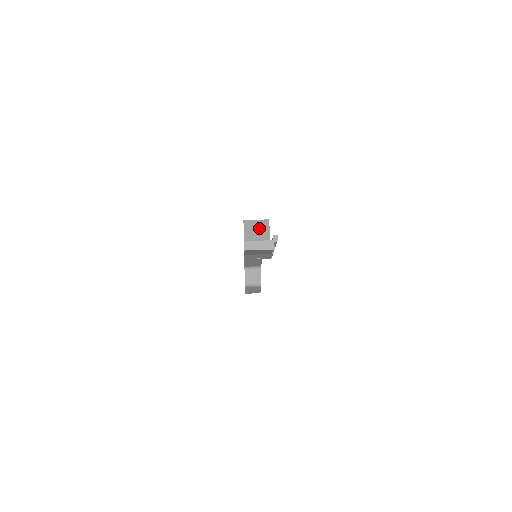
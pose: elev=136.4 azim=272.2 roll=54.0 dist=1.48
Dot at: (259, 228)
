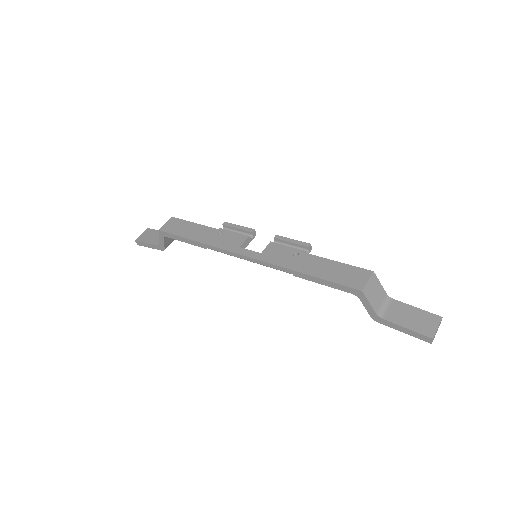
Dot at: (375, 288)
